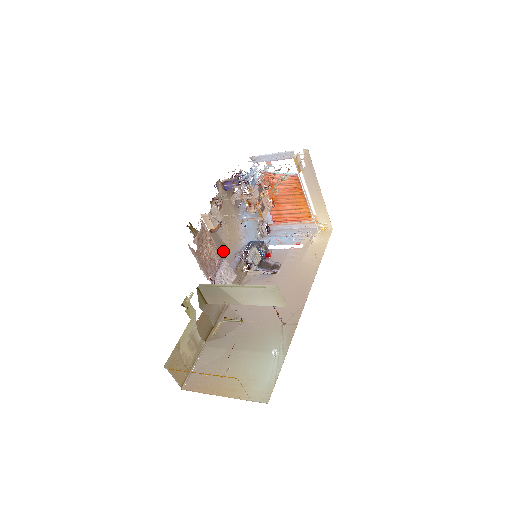
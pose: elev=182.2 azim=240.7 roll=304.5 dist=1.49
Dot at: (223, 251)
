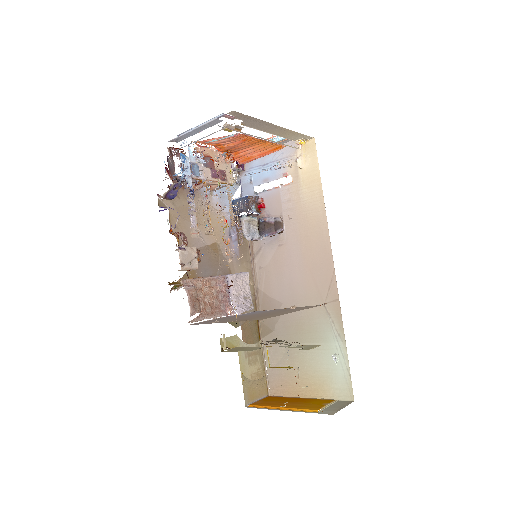
Dot at: (217, 252)
